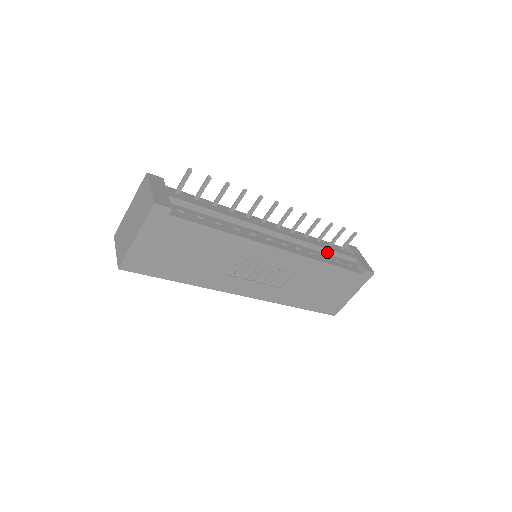
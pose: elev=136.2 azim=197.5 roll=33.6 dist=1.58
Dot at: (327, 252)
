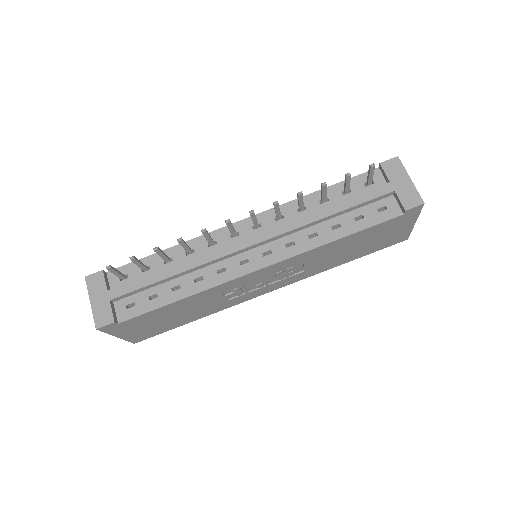
Dot at: (338, 214)
